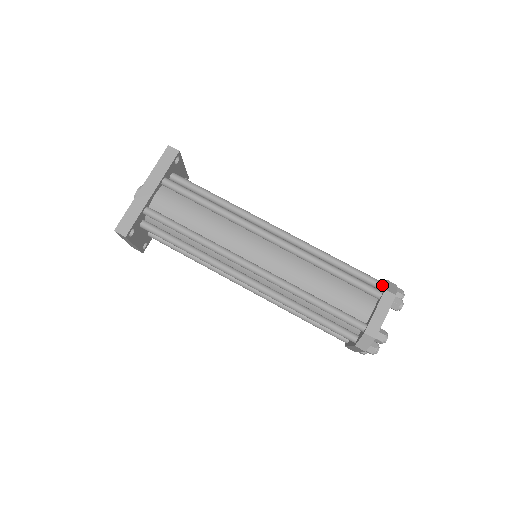
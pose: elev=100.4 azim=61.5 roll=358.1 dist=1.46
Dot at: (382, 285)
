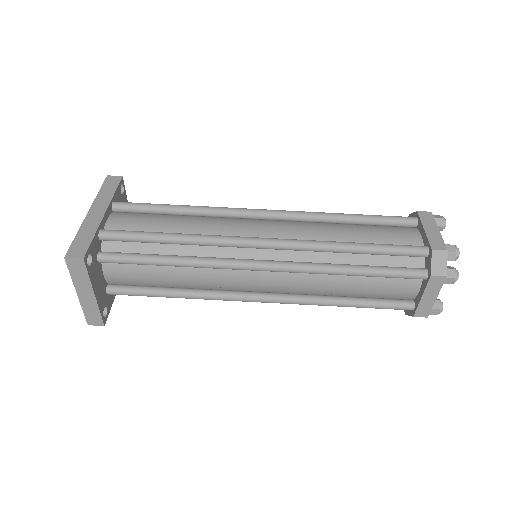
Dot at: occluded
